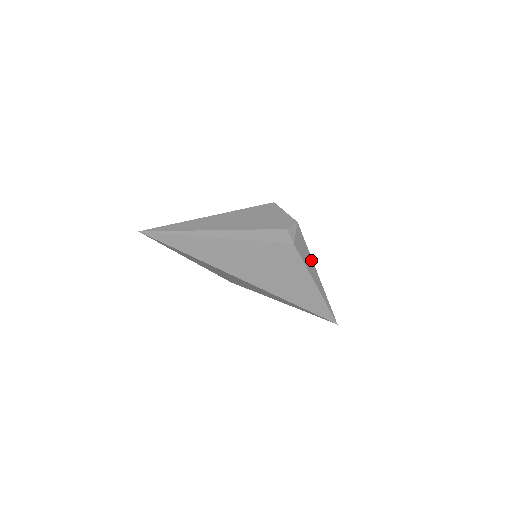
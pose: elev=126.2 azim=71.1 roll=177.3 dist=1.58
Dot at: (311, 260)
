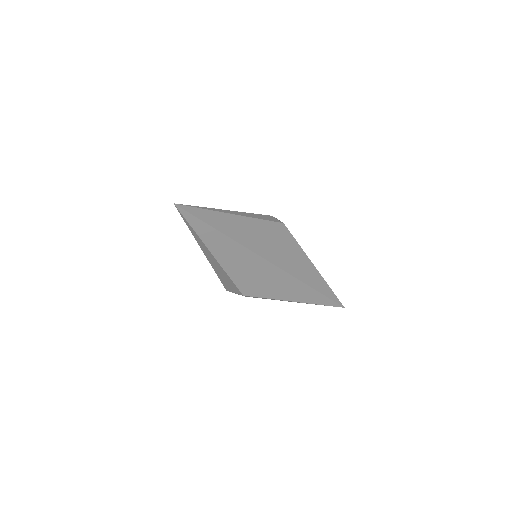
Dot at: occluded
